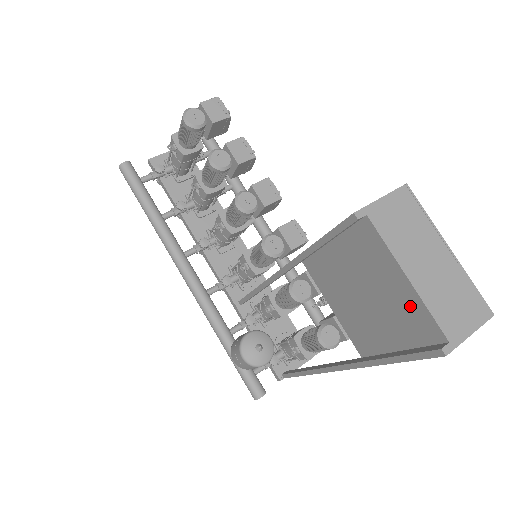
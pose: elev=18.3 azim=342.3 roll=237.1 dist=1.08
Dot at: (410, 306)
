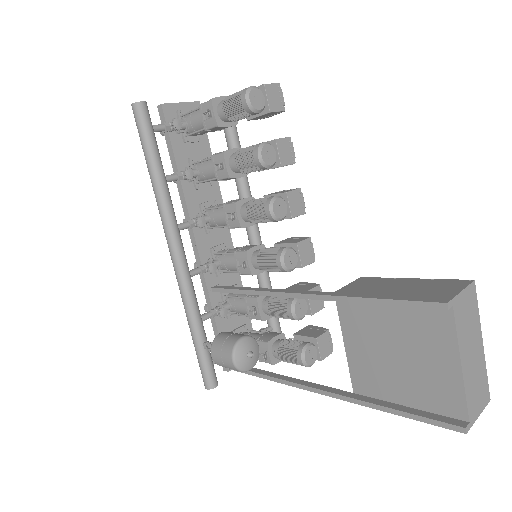
Dot at: (447, 384)
